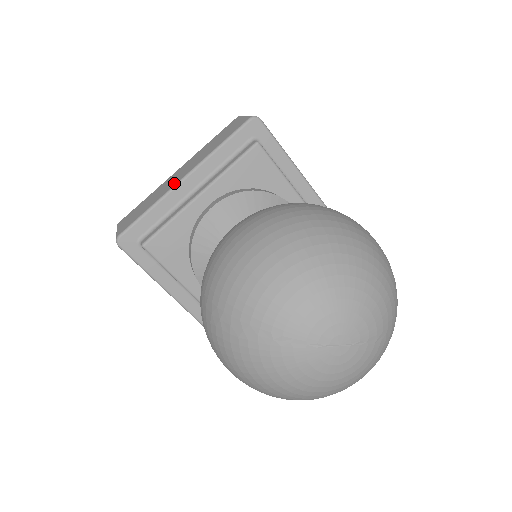
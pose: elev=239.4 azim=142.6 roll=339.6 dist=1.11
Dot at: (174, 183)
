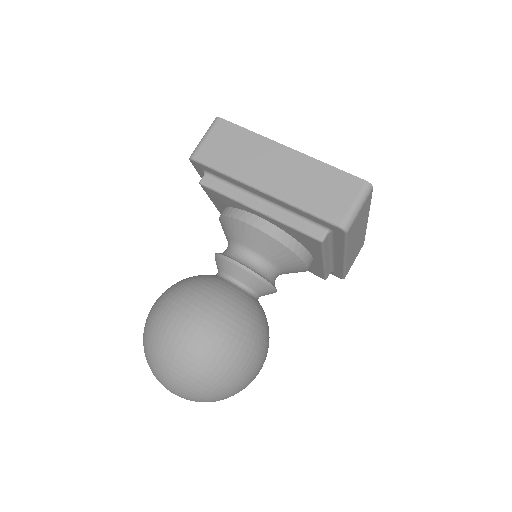
Dot at: (255, 180)
